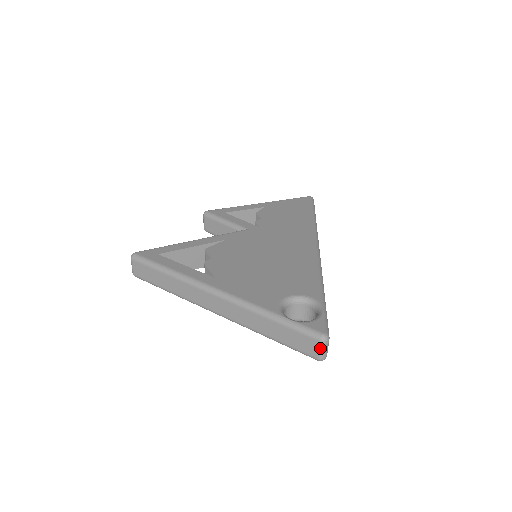
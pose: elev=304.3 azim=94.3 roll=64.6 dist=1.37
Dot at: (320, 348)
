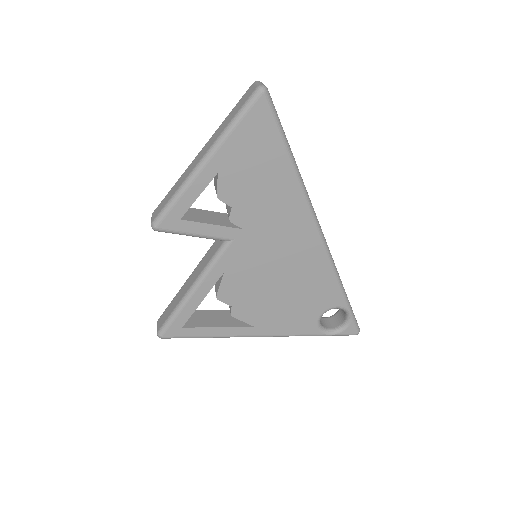
Dot at: occluded
